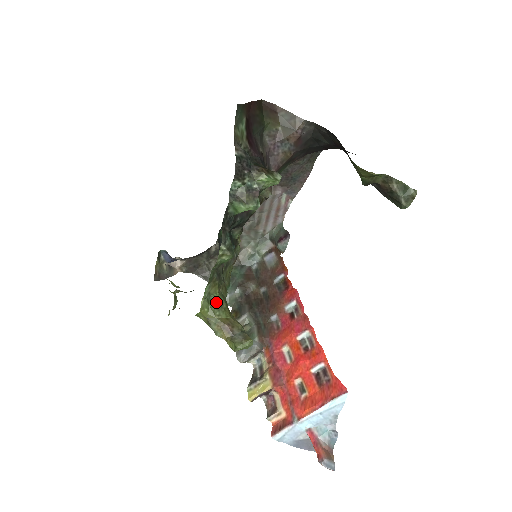
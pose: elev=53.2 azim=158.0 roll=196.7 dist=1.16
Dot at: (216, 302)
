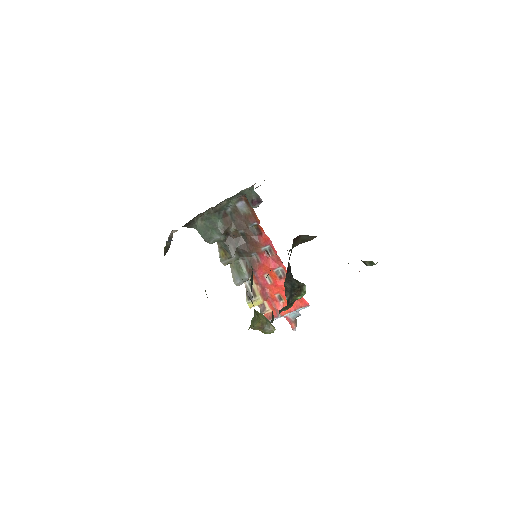
Dot at: (254, 320)
